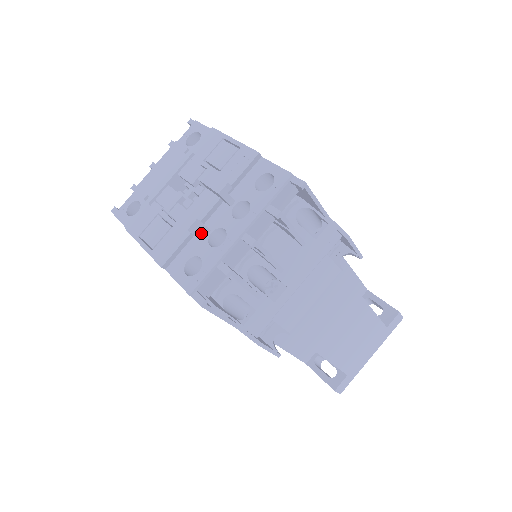
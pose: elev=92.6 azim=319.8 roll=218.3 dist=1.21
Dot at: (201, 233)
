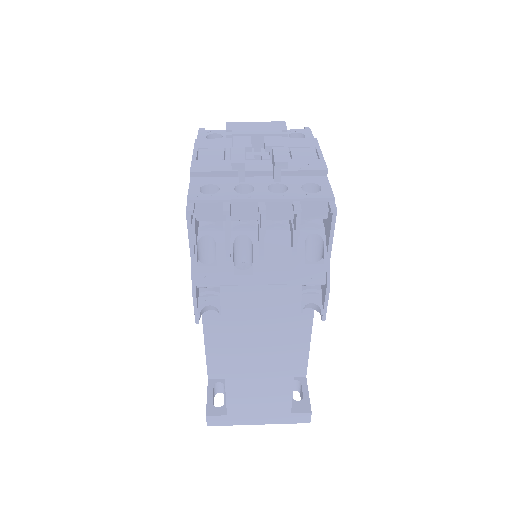
Dot at: (238, 179)
